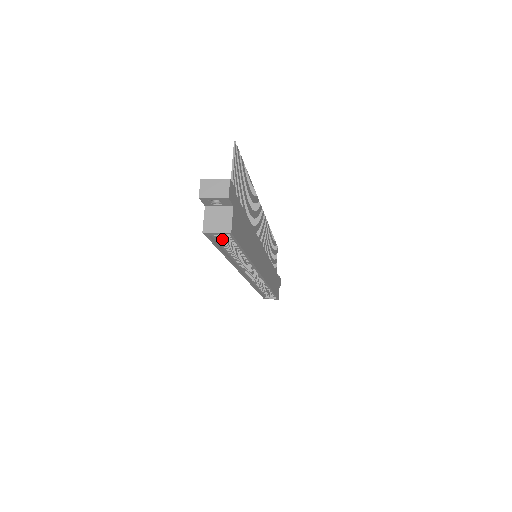
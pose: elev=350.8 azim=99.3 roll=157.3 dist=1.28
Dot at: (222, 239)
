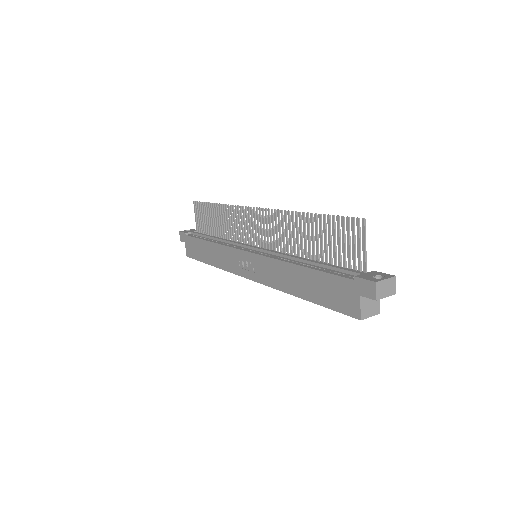
Dot at: occluded
